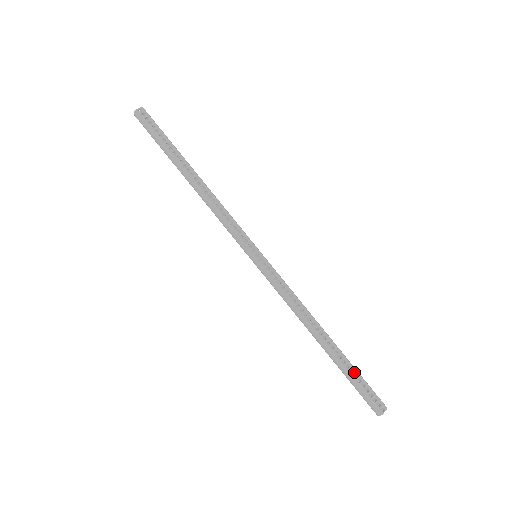
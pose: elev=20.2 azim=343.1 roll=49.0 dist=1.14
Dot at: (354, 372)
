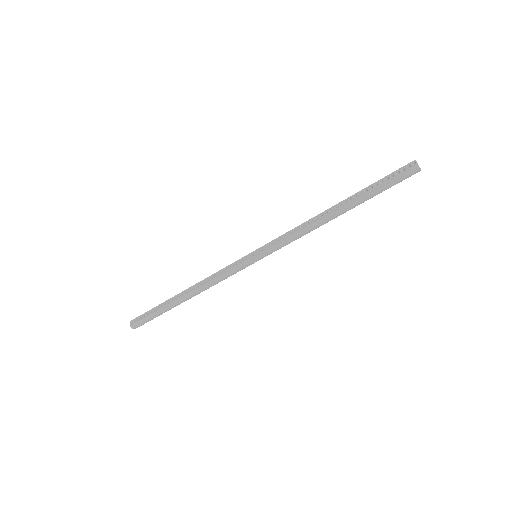
Dot at: (372, 186)
